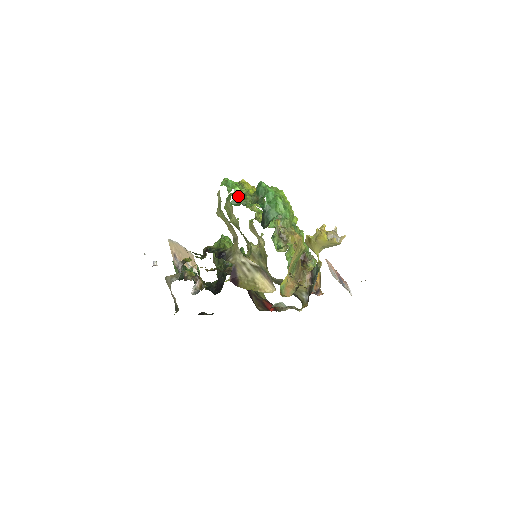
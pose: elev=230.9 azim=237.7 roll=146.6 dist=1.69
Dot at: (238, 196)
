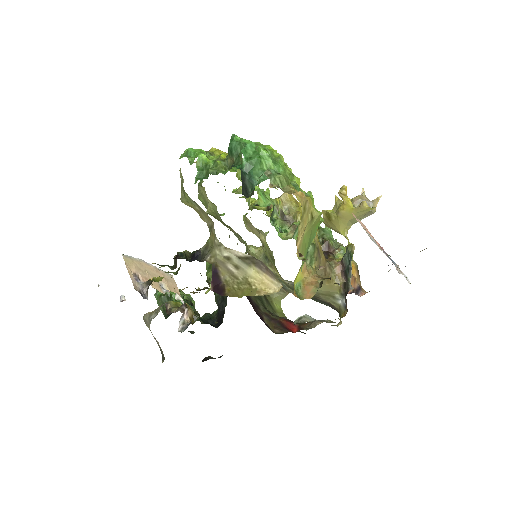
Dot at: (205, 166)
